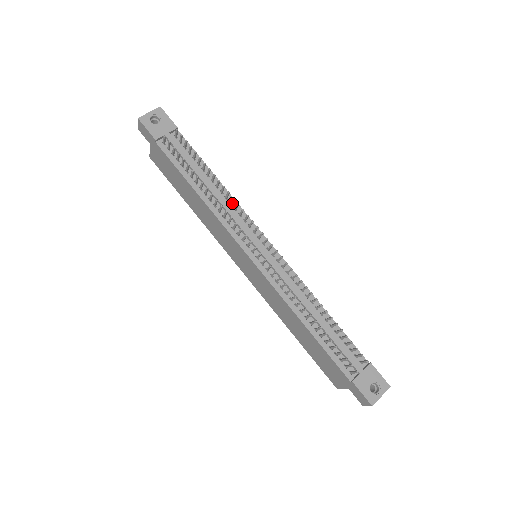
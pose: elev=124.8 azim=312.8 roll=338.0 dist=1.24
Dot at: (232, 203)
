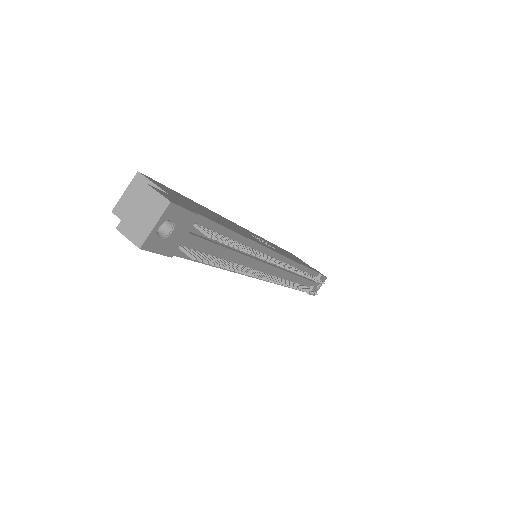
Dot at: (253, 248)
